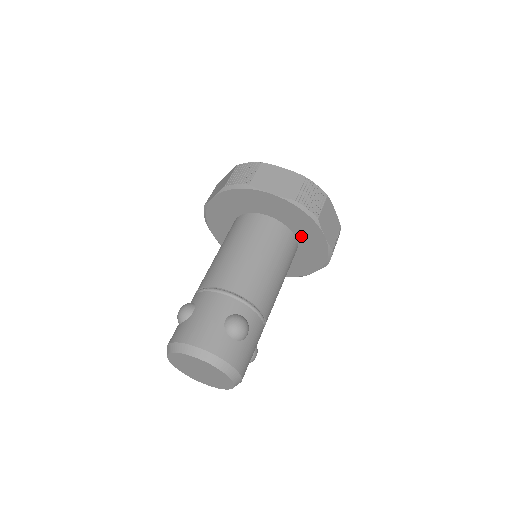
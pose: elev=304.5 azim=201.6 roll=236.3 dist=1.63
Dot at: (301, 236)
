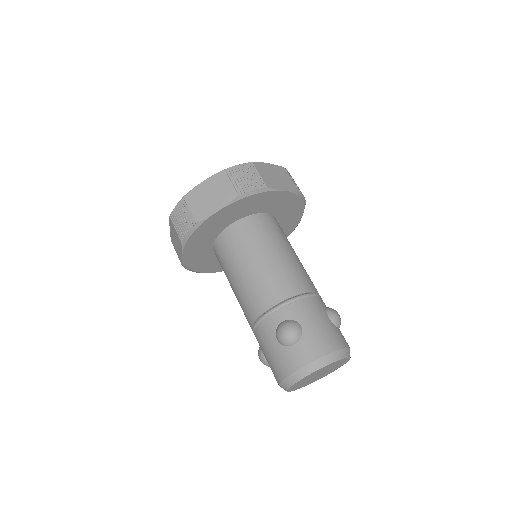
Dot at: (281, 223)
